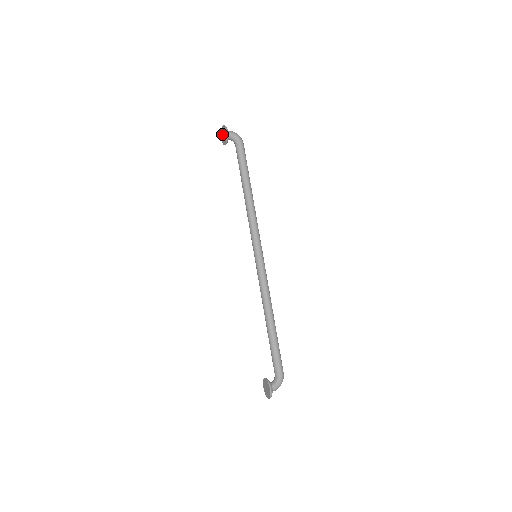
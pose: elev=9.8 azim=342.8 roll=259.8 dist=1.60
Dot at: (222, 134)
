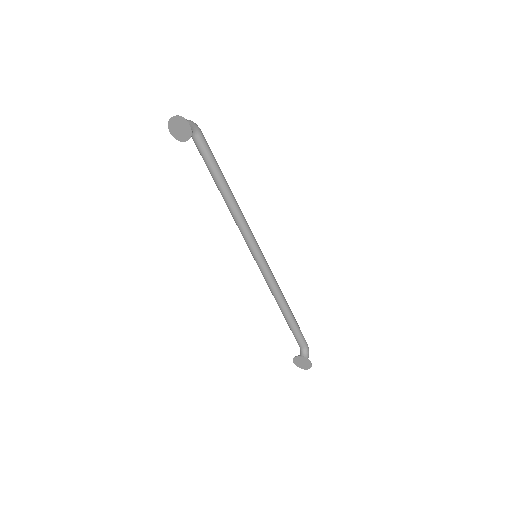
Dot at: (174, 127)
